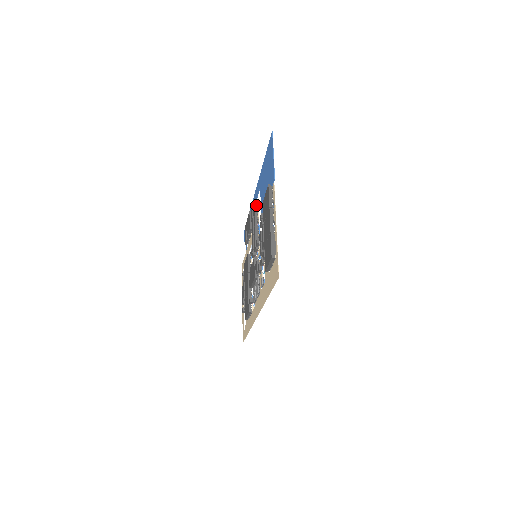
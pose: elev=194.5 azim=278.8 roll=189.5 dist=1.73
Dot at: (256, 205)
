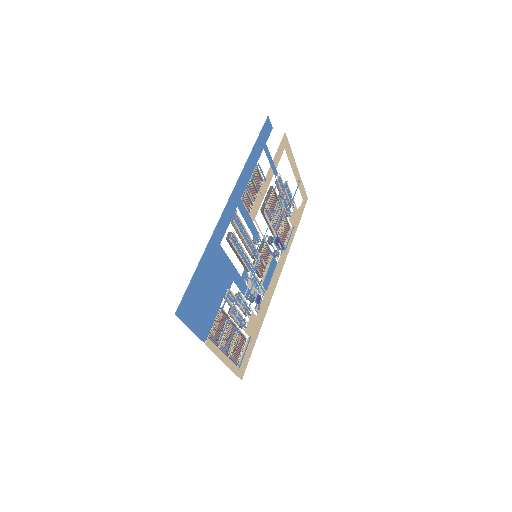
Dot at: (229, 241)
